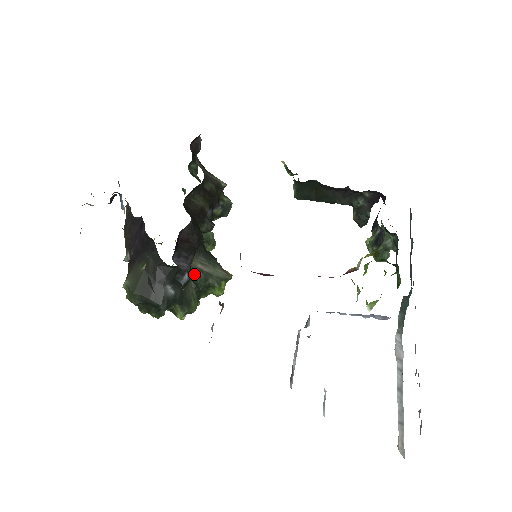
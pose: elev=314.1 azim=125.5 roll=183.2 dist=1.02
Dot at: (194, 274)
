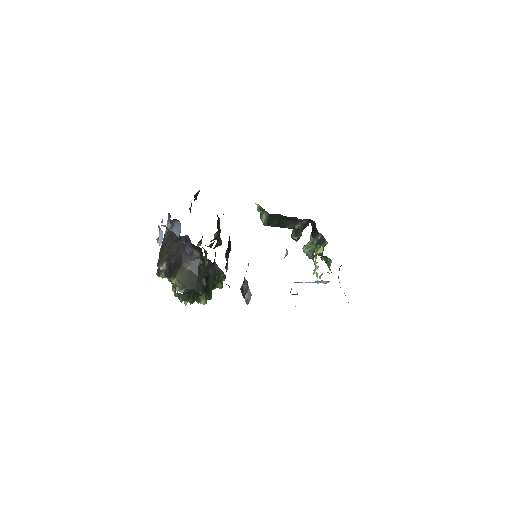
Dot at: (215, 272)
